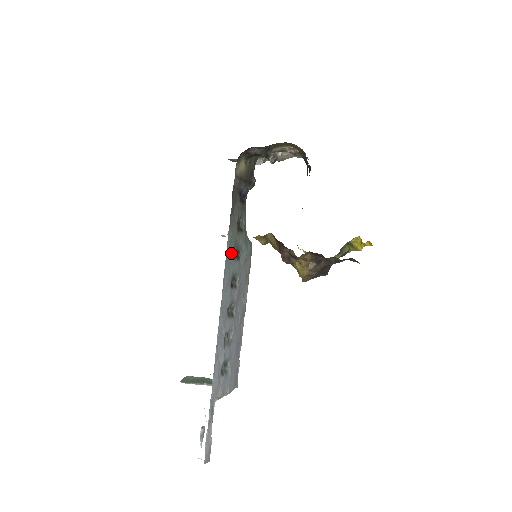
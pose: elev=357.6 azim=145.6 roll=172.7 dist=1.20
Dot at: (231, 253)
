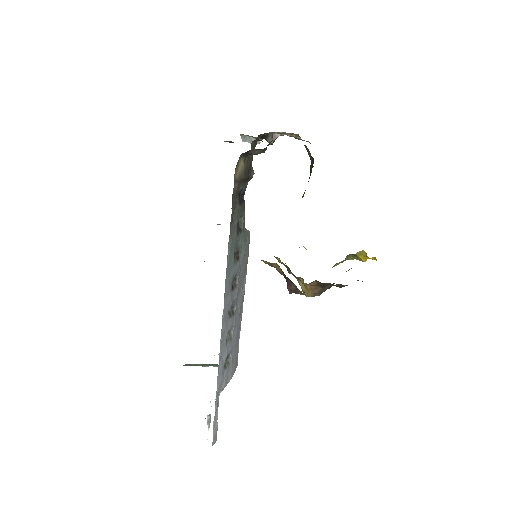
Dot at: (231, 259)
